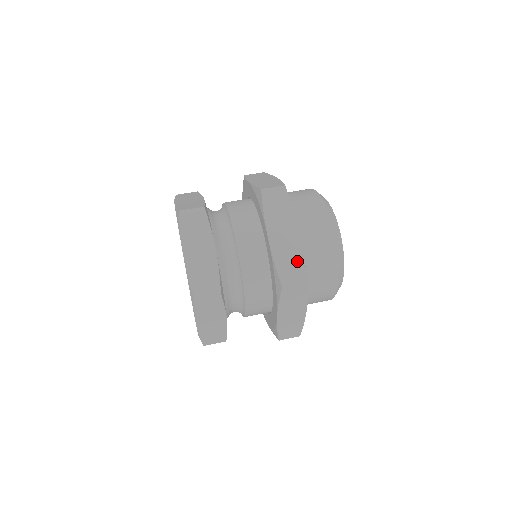
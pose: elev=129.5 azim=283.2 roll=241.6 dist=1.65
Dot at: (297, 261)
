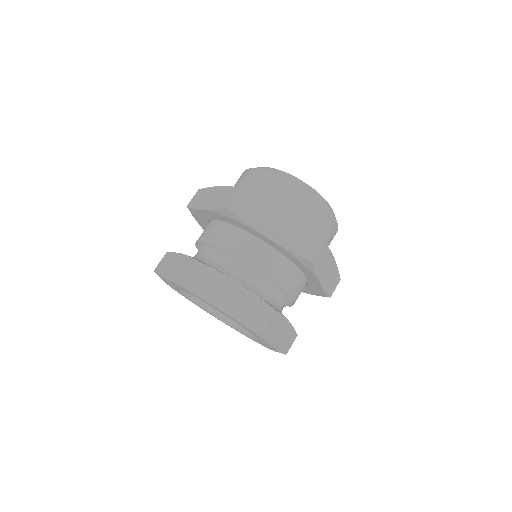
Dot at: (335, 276)
